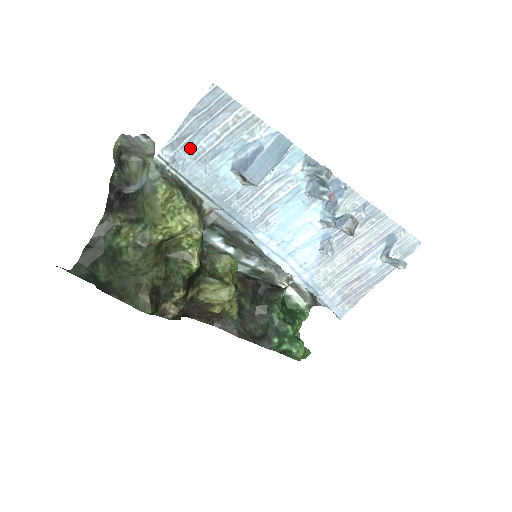
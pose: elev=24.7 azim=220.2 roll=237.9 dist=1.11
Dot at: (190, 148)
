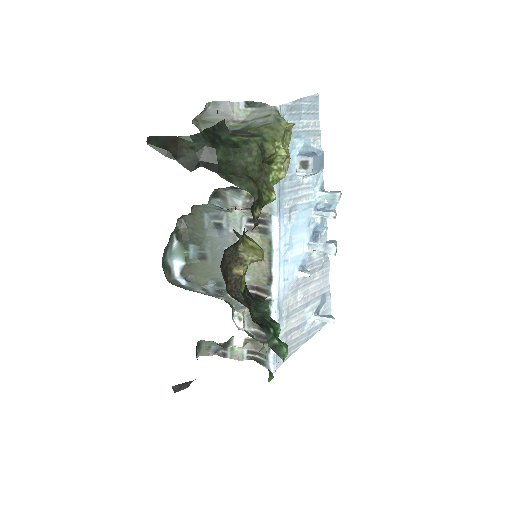
Dot at: (292, 119)
